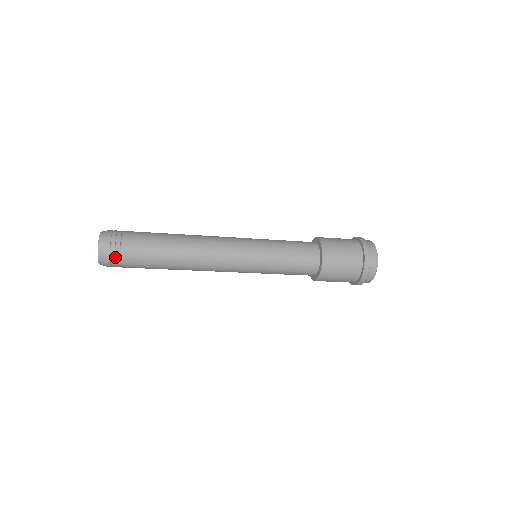
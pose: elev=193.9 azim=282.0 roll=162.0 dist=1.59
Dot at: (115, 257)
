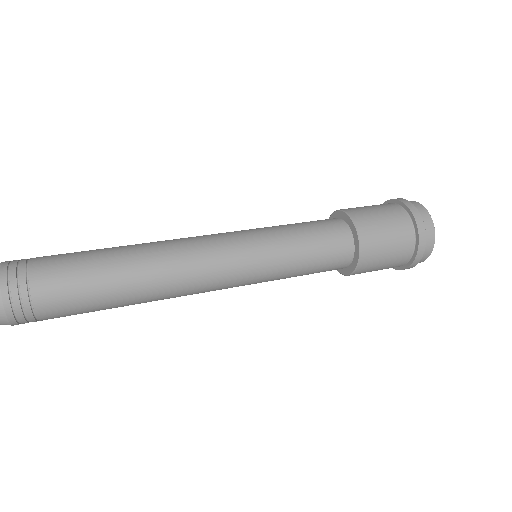
Dot at: occluded
